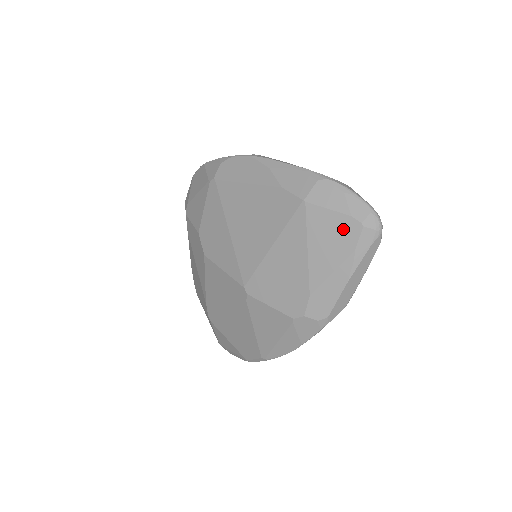
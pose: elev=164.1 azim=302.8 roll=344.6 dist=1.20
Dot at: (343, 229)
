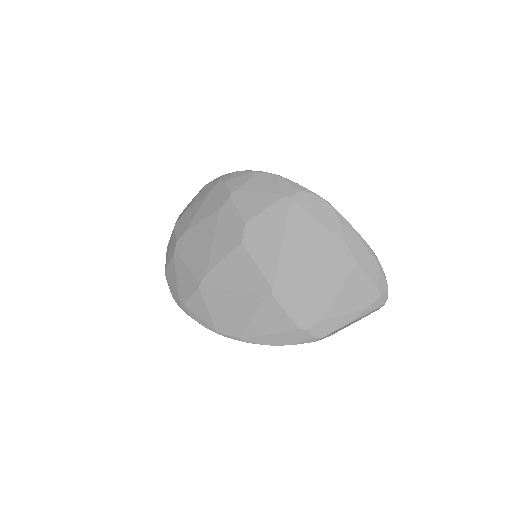
Dot at: (368, 292)
